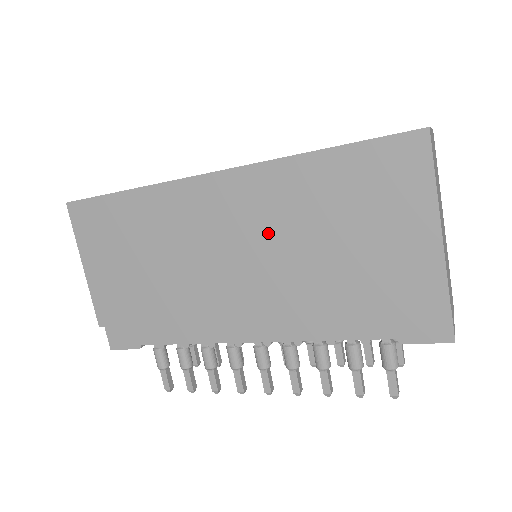
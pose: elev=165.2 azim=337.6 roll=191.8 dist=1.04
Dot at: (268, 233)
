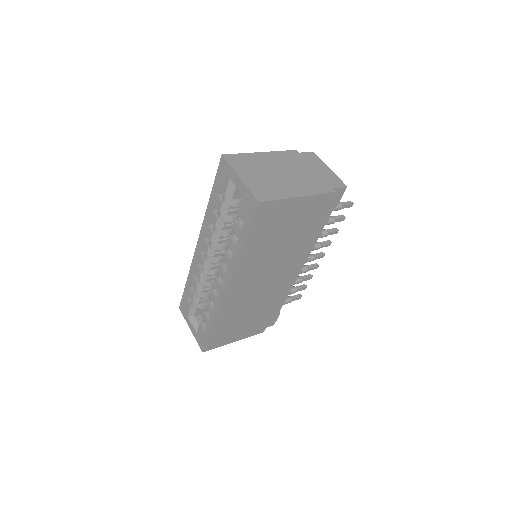
Dot at: (265, 265)
